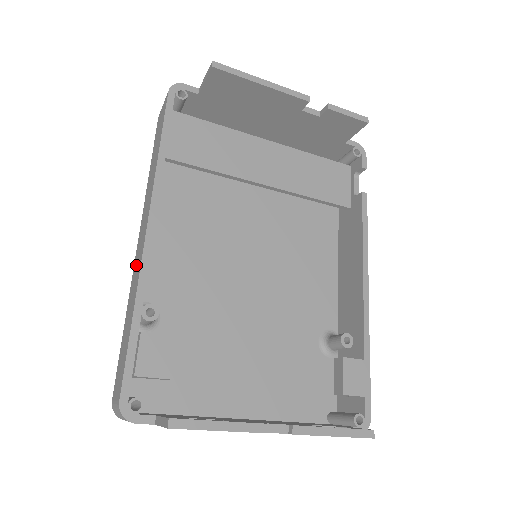
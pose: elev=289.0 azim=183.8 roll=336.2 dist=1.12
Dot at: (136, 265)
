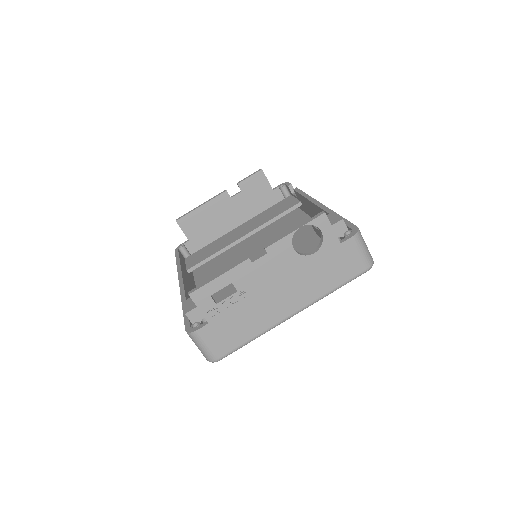
Dot at: occluded
